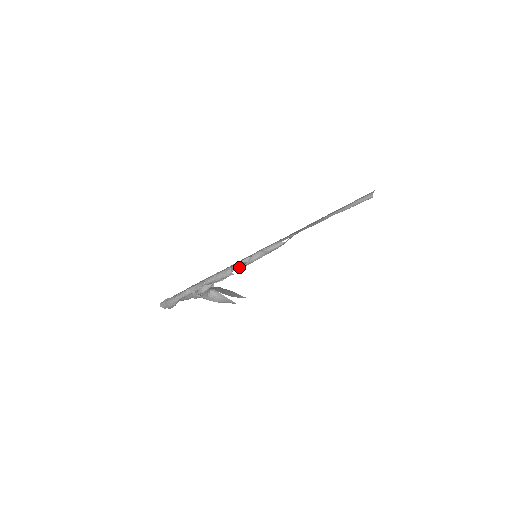
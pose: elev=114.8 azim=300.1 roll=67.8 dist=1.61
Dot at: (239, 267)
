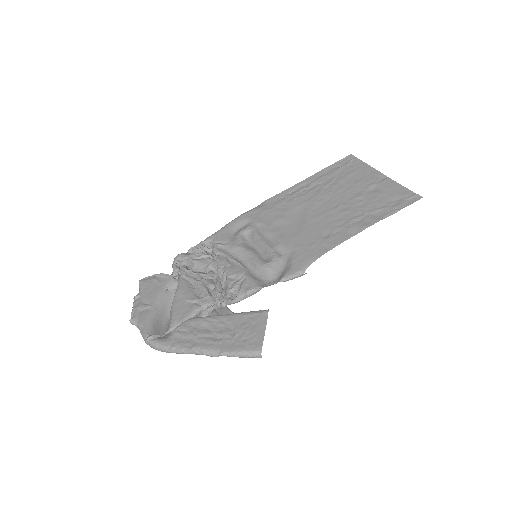
Dot at: occluded
